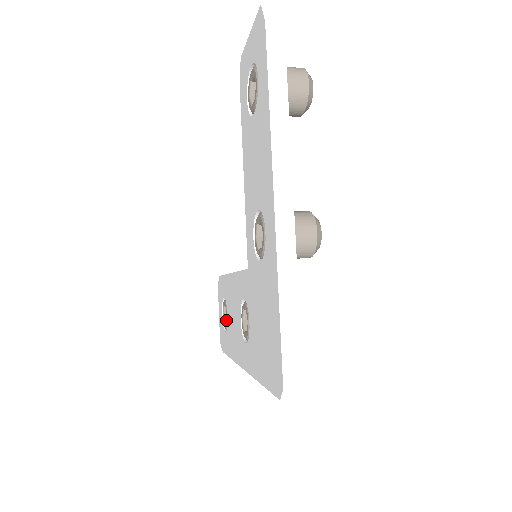
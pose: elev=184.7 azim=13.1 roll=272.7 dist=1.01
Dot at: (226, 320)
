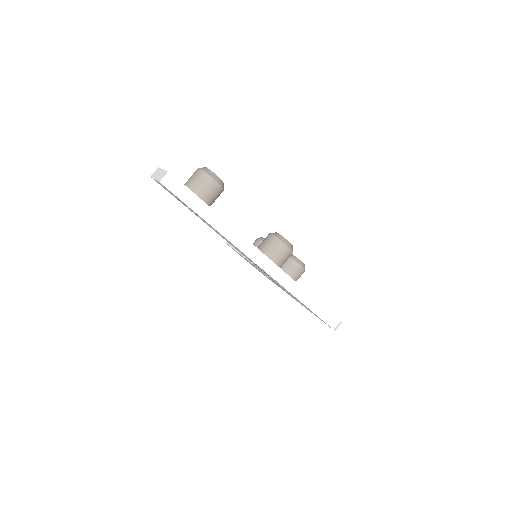
Dot at: occluded
